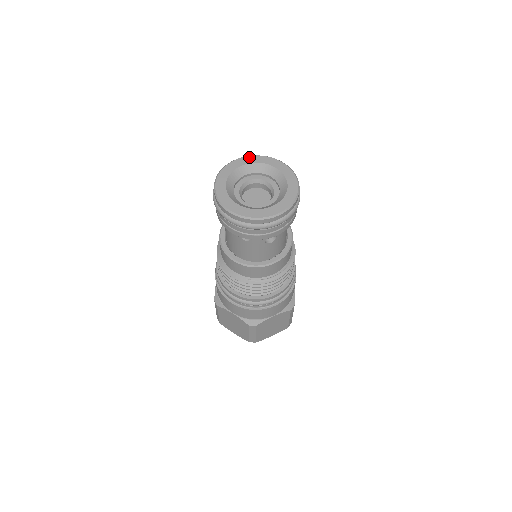
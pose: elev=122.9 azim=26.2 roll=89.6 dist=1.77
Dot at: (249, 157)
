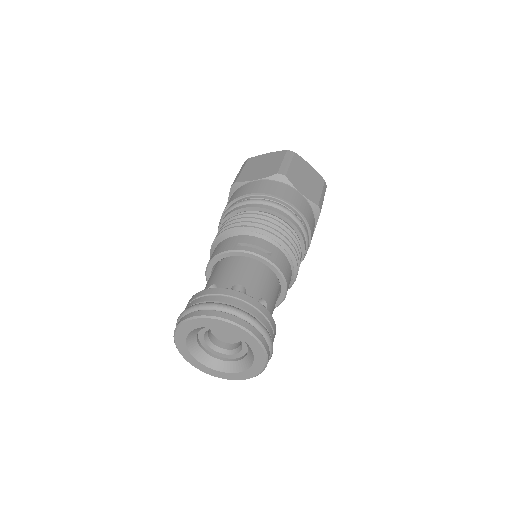
Dot at: (178, 331)
